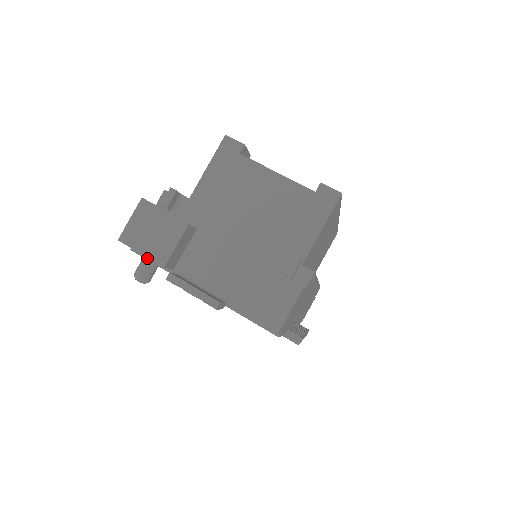
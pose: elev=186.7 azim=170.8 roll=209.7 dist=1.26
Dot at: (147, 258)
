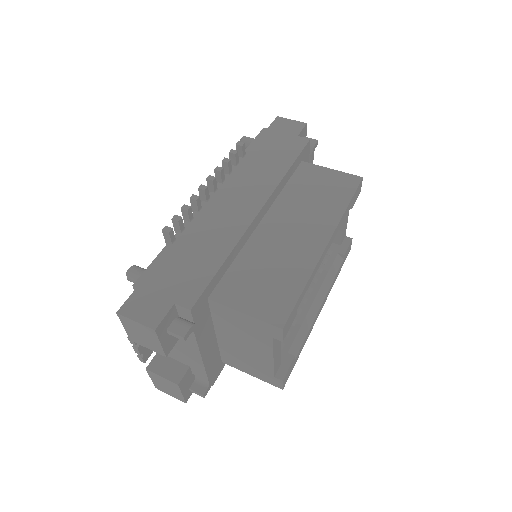
Dot at: occluded
